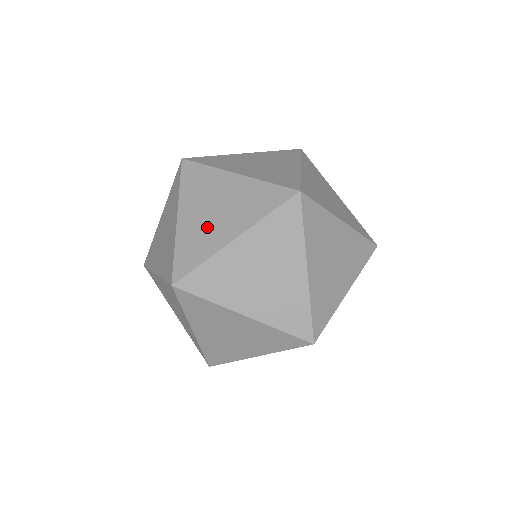
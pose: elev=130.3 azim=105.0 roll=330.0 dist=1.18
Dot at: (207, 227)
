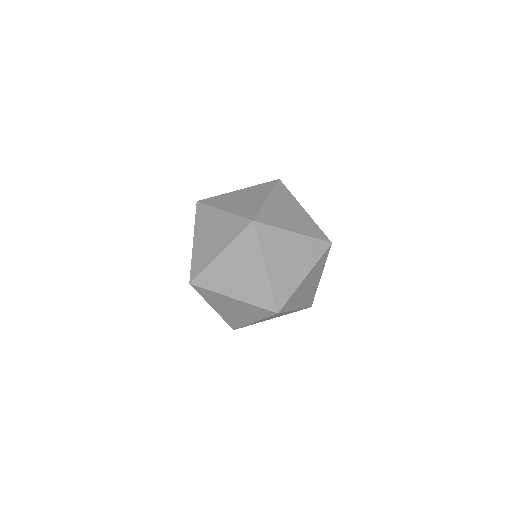
Dot at: occluded
